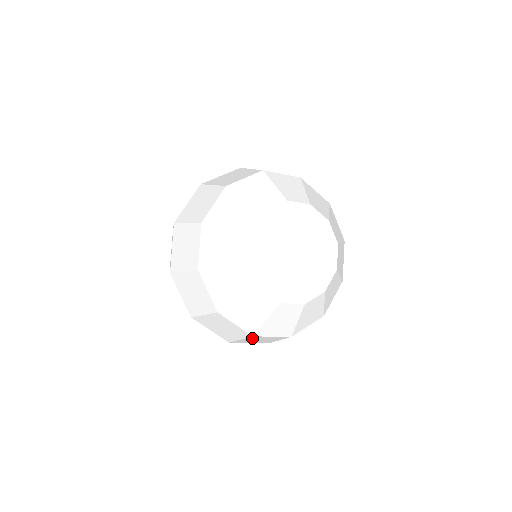
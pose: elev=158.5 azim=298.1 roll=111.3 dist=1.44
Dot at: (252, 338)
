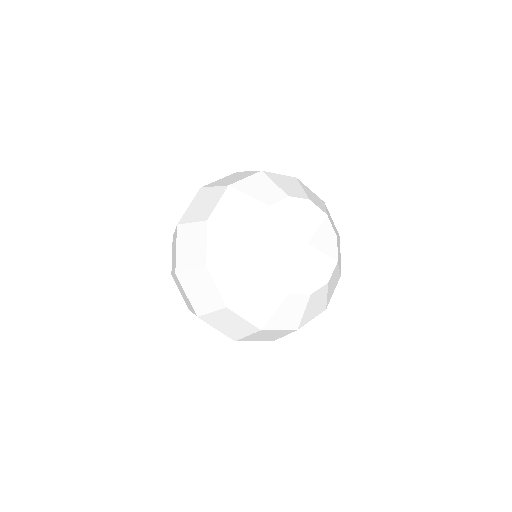
Dot at: (259, 333)
